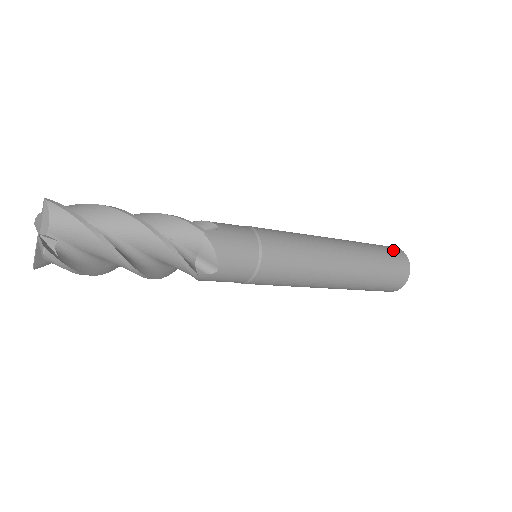
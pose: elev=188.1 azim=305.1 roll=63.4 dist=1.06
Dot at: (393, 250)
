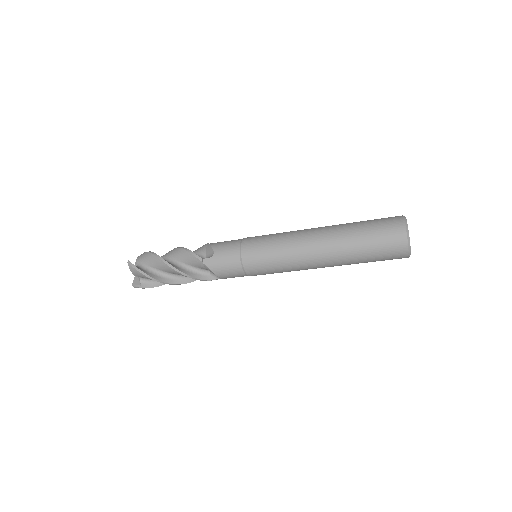
Dot at: (389, 229)
